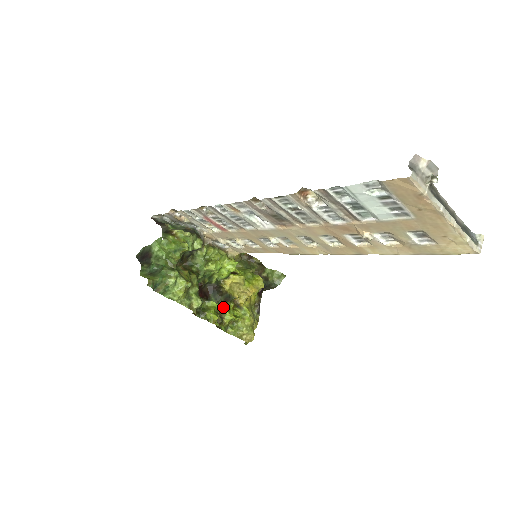
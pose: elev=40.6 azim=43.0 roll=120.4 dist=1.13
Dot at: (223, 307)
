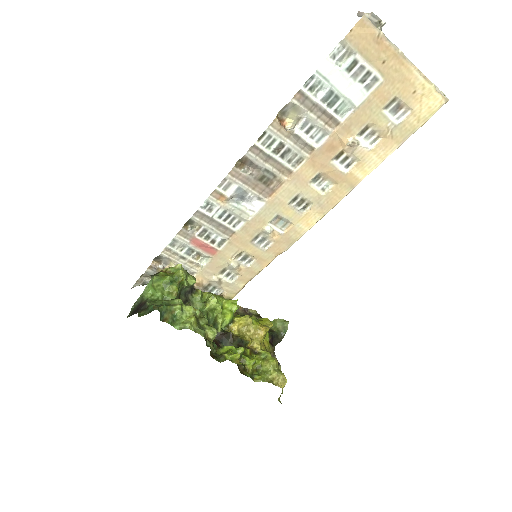
Dot at: (240, 347)
